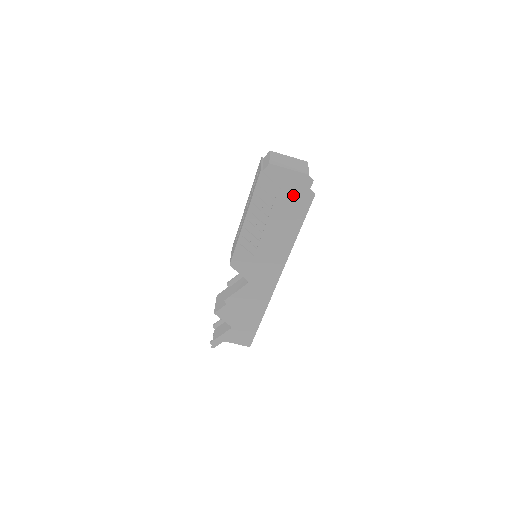
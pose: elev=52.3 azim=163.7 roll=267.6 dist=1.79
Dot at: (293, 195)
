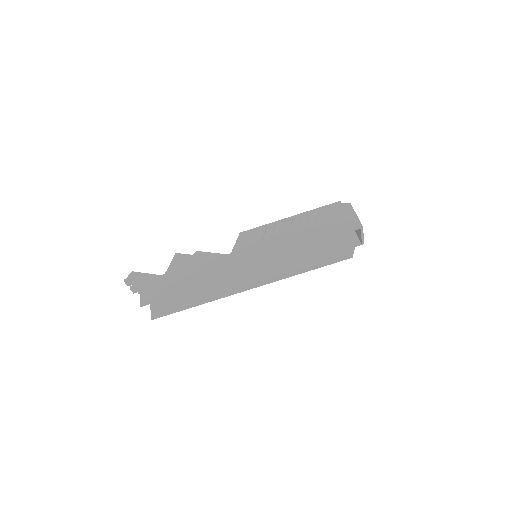
Dot at: (338, 230)
